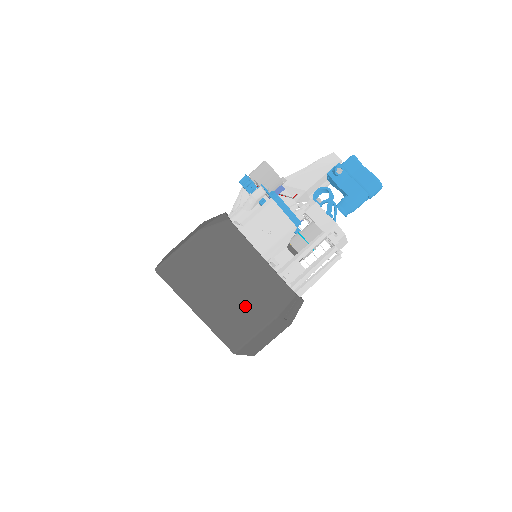
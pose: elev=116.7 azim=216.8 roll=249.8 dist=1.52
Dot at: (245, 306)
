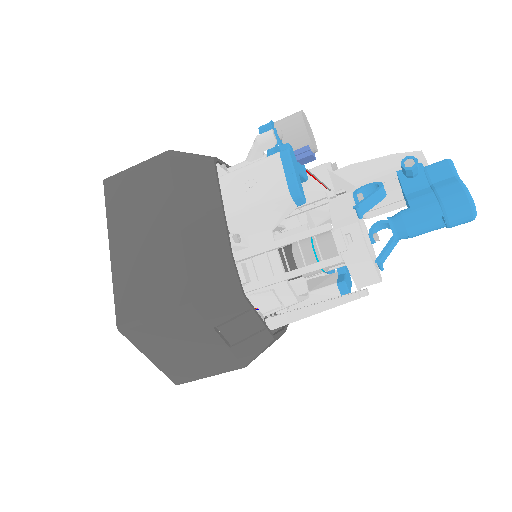
Dot at: (164, 268)
